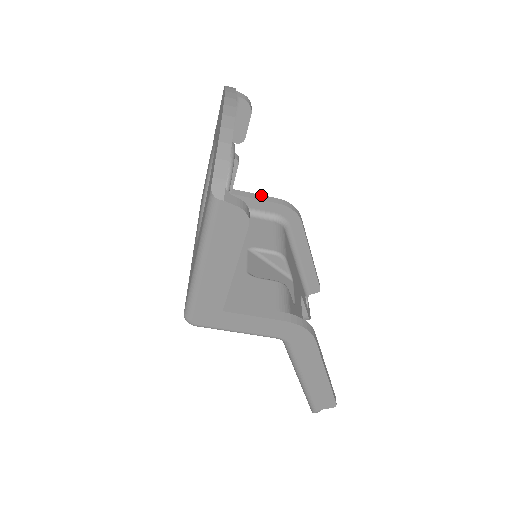
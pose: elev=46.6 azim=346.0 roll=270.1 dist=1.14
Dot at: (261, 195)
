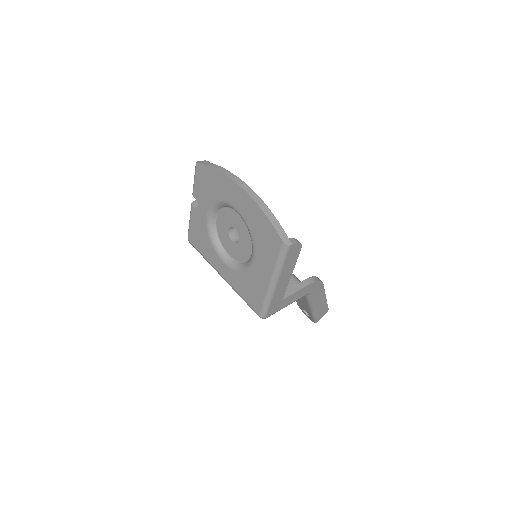
Dot at: occluded
